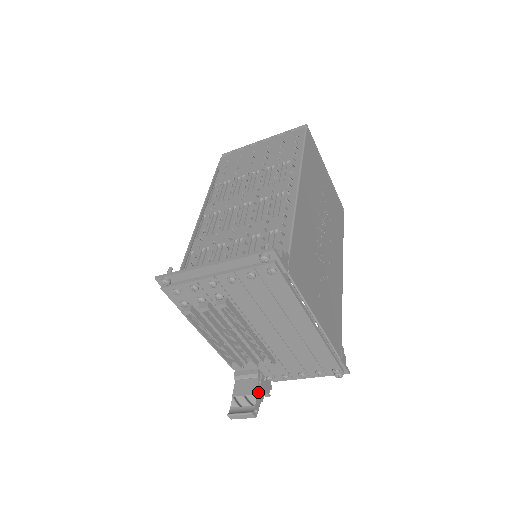
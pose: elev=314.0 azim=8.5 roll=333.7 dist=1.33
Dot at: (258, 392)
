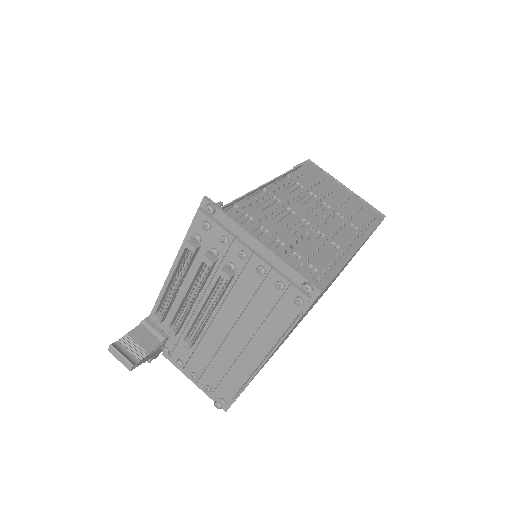
Dot at: (150, 353)
